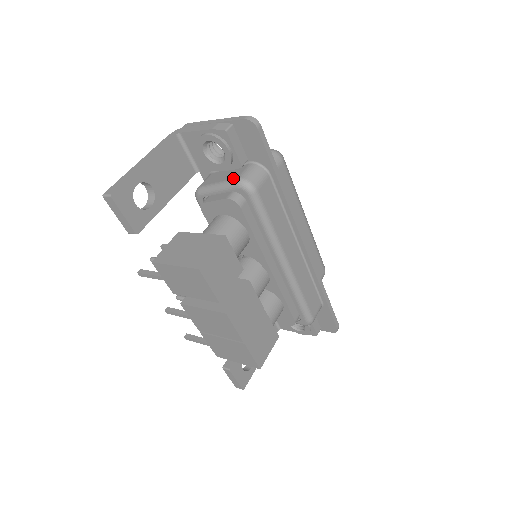
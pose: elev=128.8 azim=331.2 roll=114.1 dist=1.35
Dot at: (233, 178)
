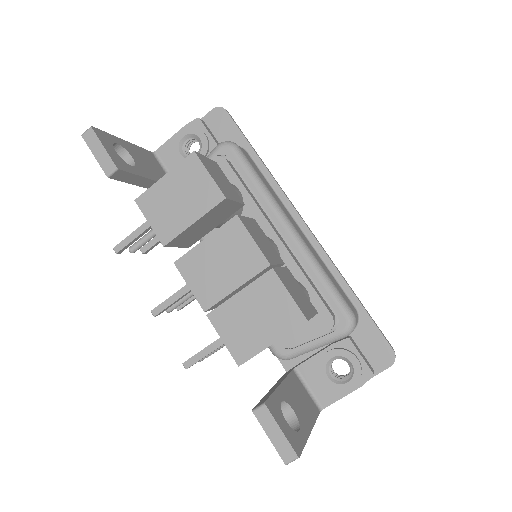
Dot at: (213, 150)
